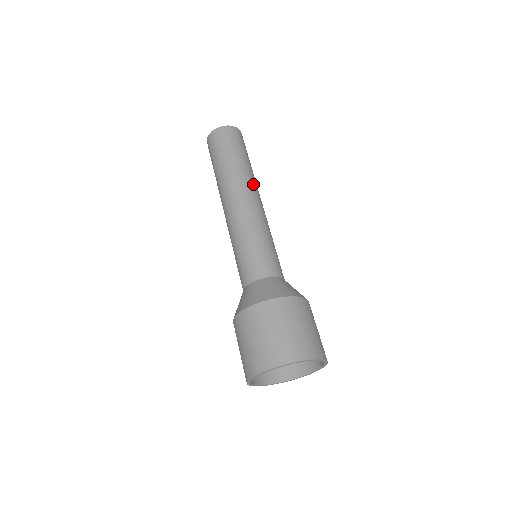
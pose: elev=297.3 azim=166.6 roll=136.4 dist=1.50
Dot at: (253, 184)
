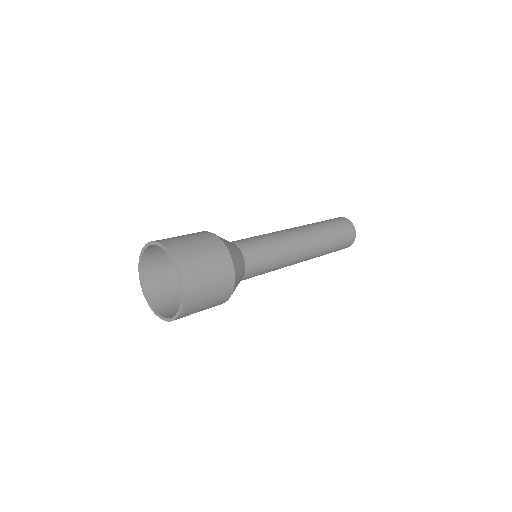
Dot at: (311, 232)
